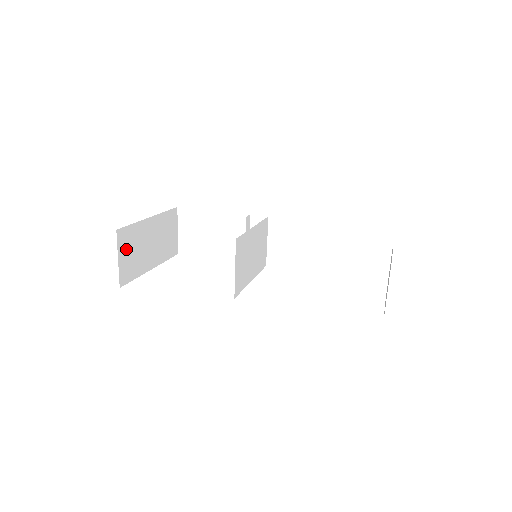
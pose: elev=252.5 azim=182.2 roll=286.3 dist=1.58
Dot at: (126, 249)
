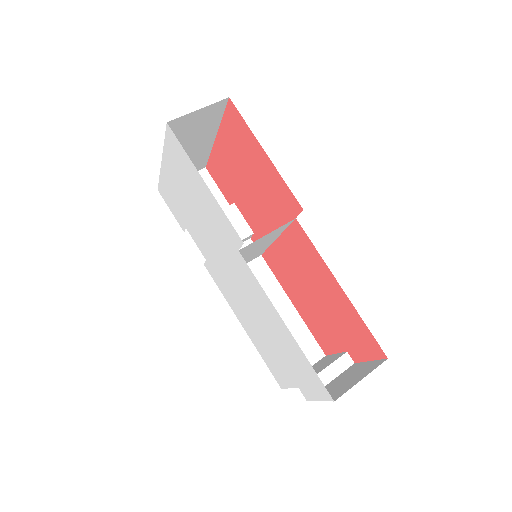
Dot at: (203, 117)
